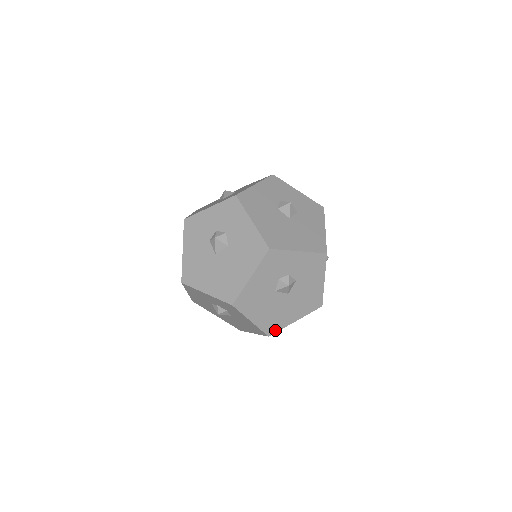
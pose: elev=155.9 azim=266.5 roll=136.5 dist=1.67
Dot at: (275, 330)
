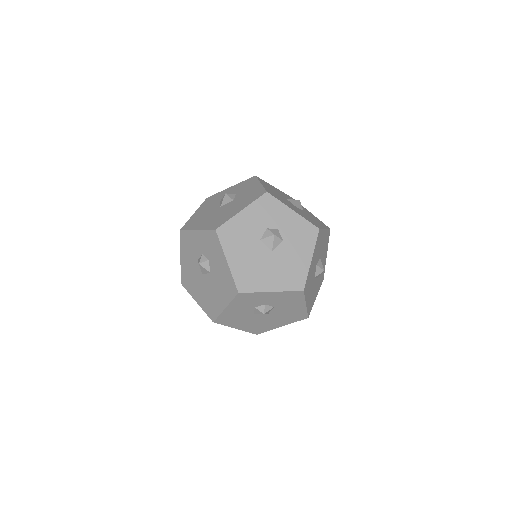
Dot at: (262, 331)
